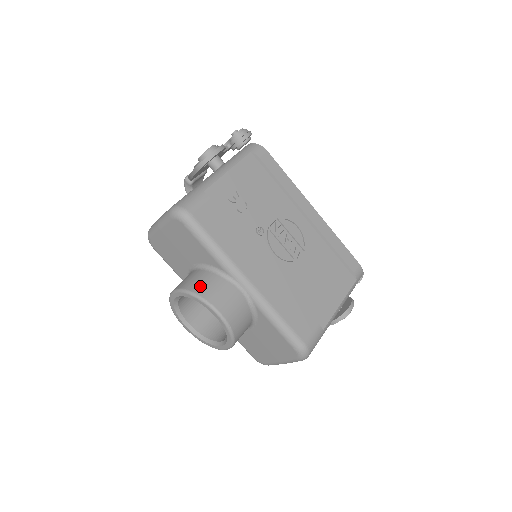
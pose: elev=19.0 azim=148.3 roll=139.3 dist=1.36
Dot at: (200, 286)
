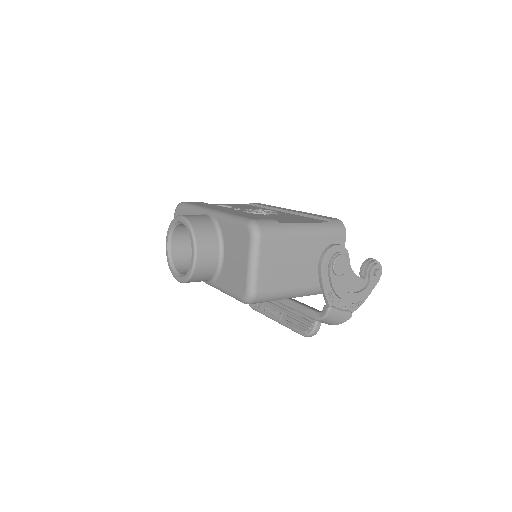
Dot at: occluded
